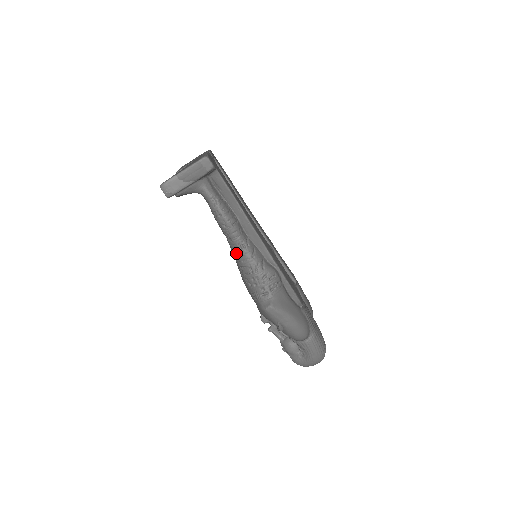
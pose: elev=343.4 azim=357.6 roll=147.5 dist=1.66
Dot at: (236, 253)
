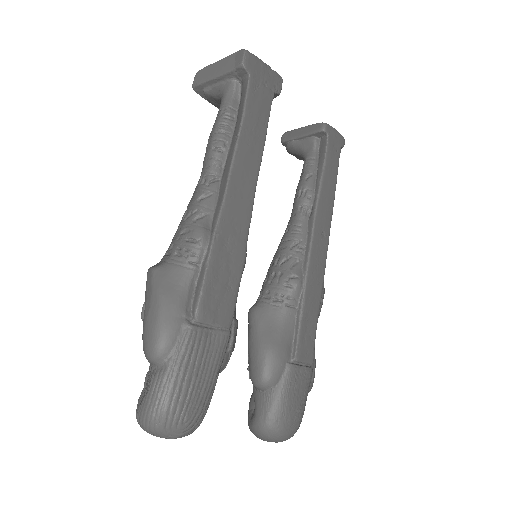
Dot at: occluded
